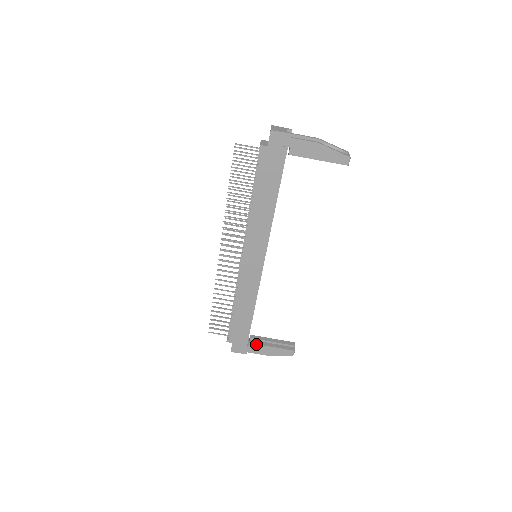
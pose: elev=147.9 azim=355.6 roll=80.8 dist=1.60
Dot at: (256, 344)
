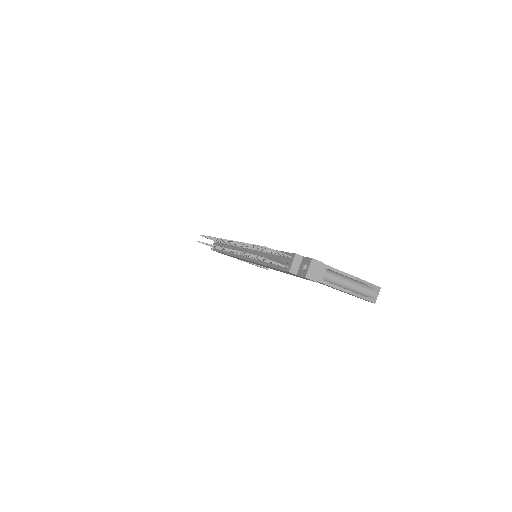
Dot at: occluded
